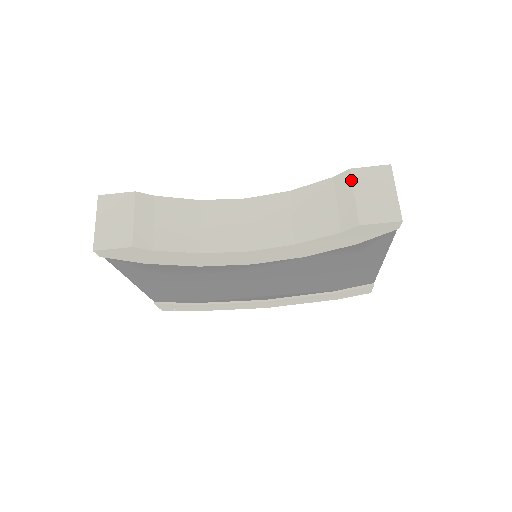
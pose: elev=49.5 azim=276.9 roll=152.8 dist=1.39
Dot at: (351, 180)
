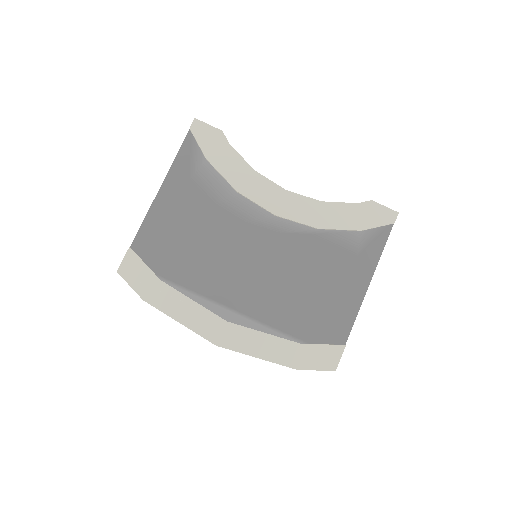
Dot at: occluded
